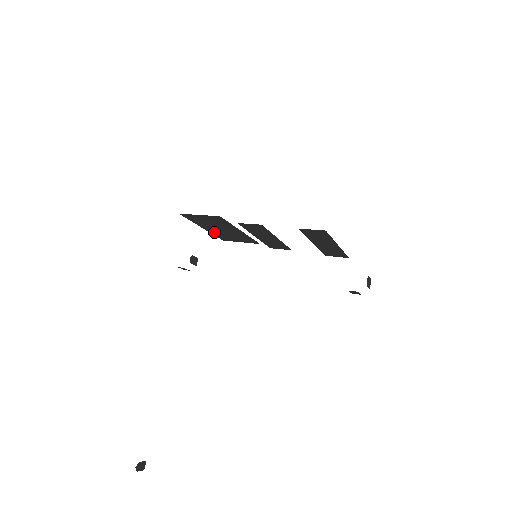
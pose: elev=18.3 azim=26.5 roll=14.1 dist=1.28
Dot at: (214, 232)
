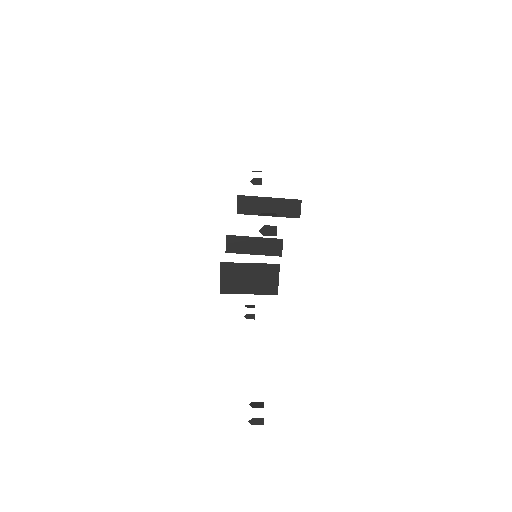
Dot at: (257, 290)
